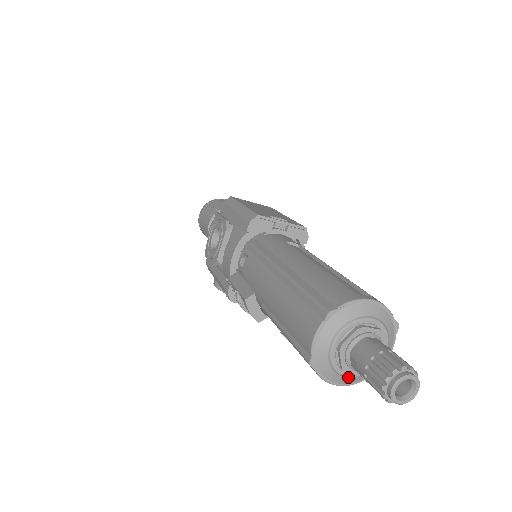
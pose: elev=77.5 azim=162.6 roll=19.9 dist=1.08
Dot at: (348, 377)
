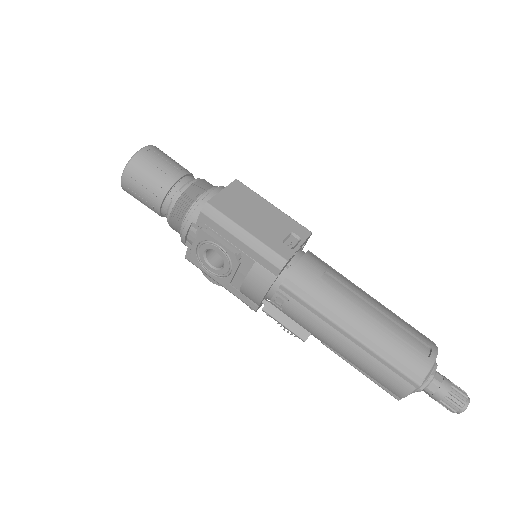
Dot at: occluded
